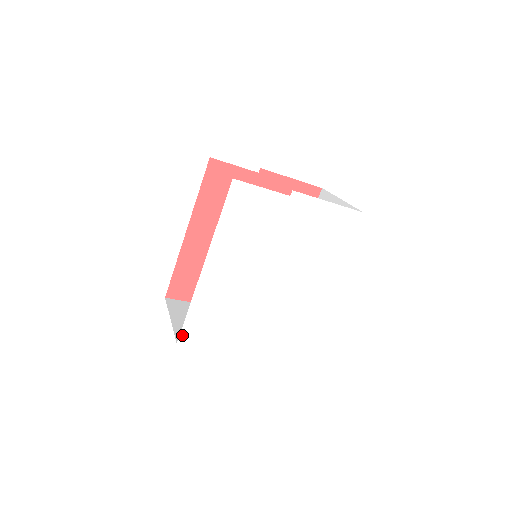
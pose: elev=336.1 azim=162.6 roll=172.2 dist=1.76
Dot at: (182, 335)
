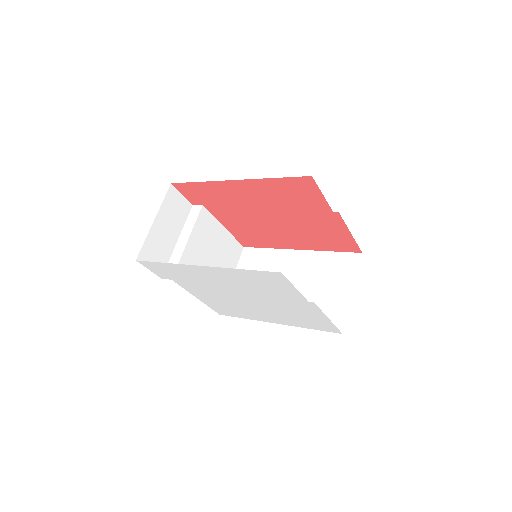
Dot at: (144, 262)
